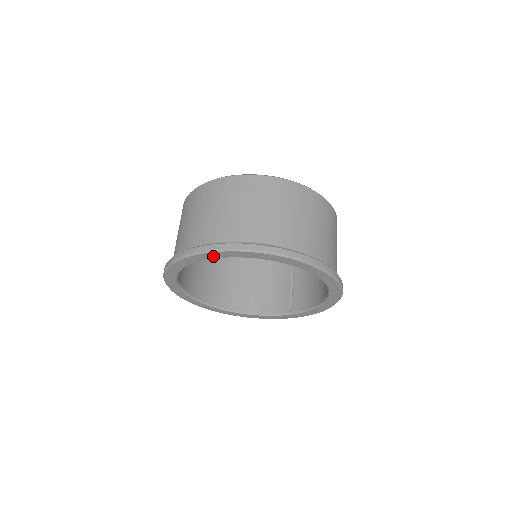
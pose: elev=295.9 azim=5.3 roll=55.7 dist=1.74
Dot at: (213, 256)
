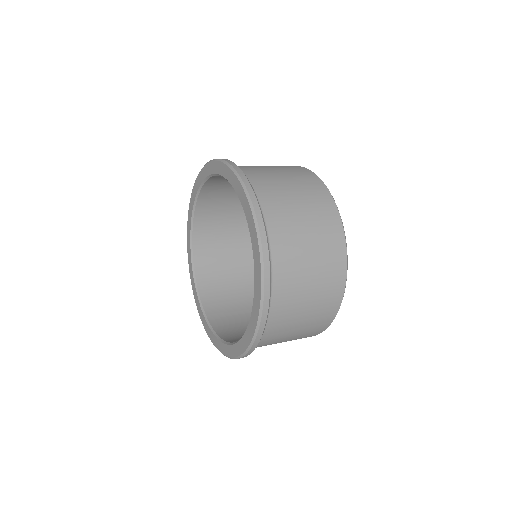
Dot at: (194, 196)
